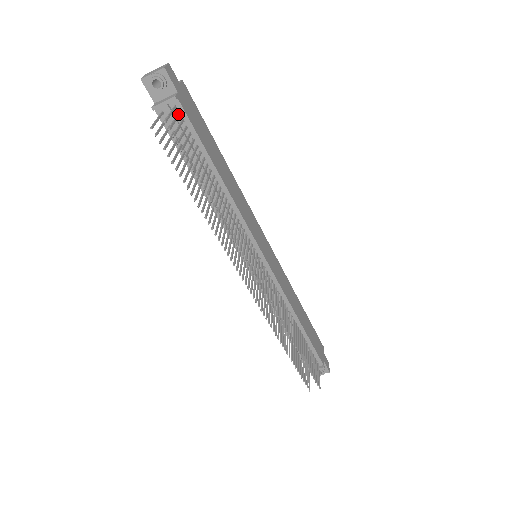
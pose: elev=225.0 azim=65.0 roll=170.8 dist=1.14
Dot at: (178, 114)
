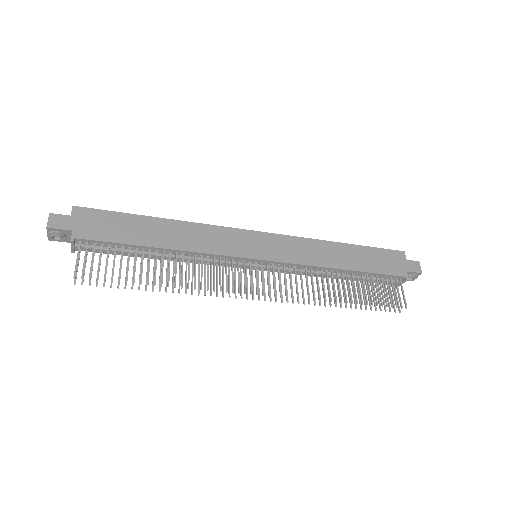
Dot at: (86, 246)
